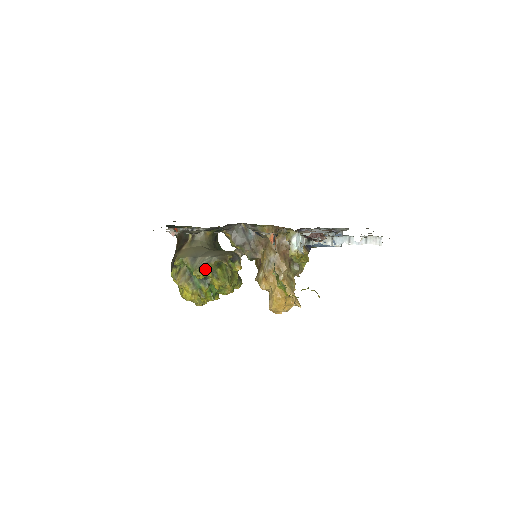
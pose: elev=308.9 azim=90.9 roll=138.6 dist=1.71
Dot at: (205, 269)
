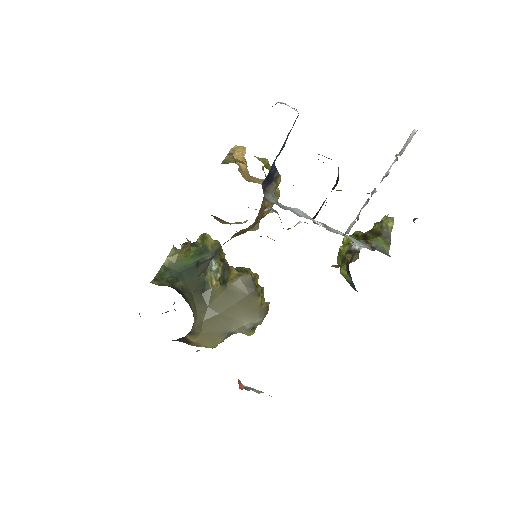
Dot at: occluded
